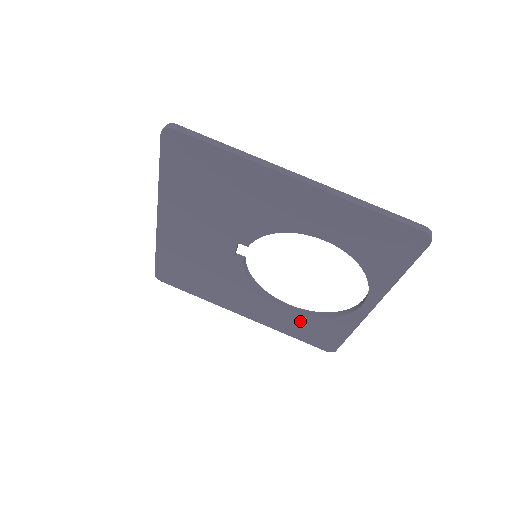
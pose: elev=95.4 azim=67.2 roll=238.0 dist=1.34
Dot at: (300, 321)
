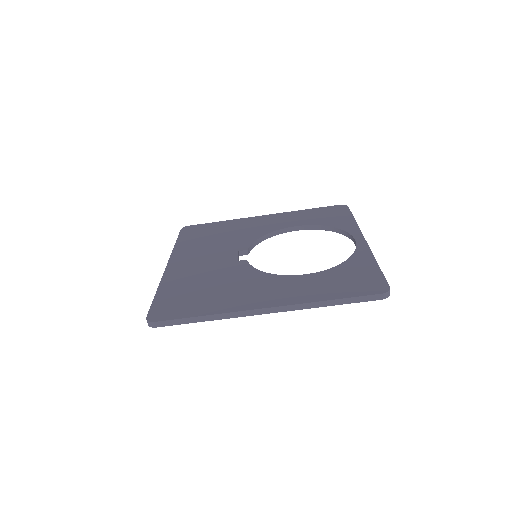
Dot at: occluded
